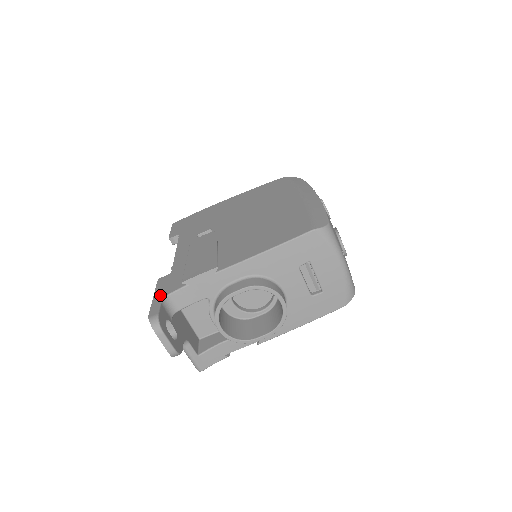
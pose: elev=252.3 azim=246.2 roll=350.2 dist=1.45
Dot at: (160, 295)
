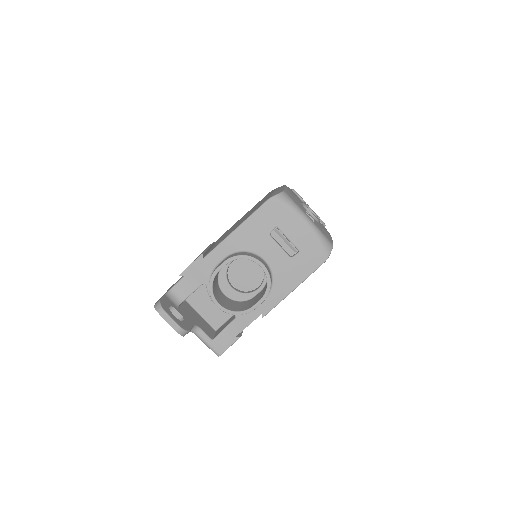
Dot at: occluded
